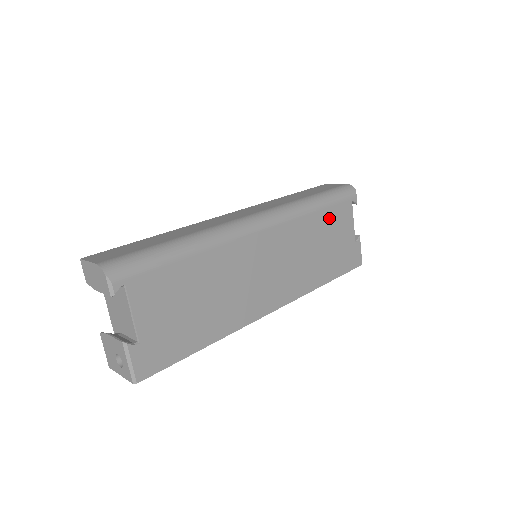
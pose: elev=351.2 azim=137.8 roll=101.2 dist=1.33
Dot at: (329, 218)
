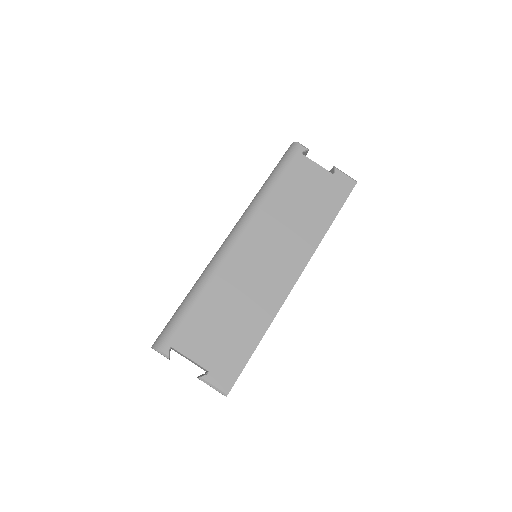
Dot at: (290, 183)
